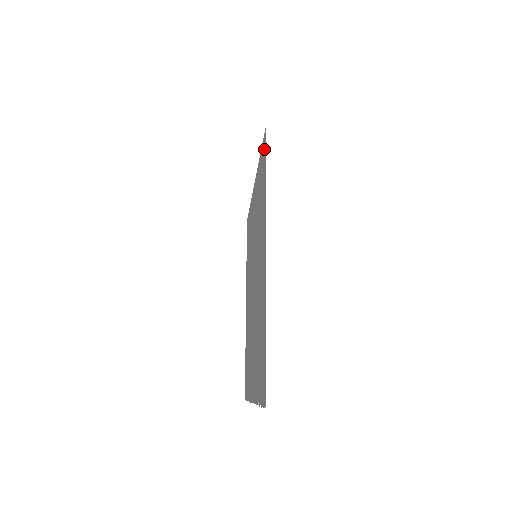
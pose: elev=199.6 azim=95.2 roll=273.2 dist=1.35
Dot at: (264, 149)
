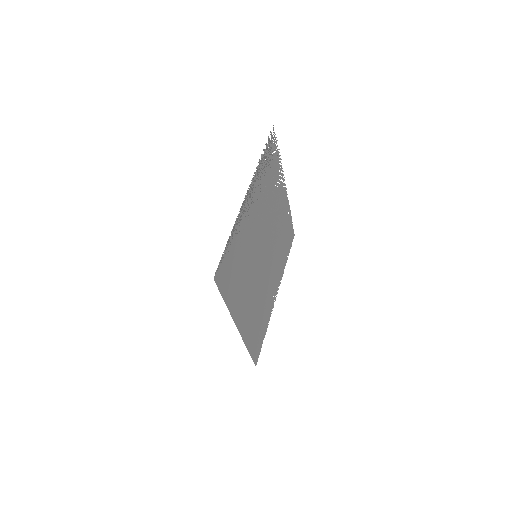
Dot at: (221, 277)
